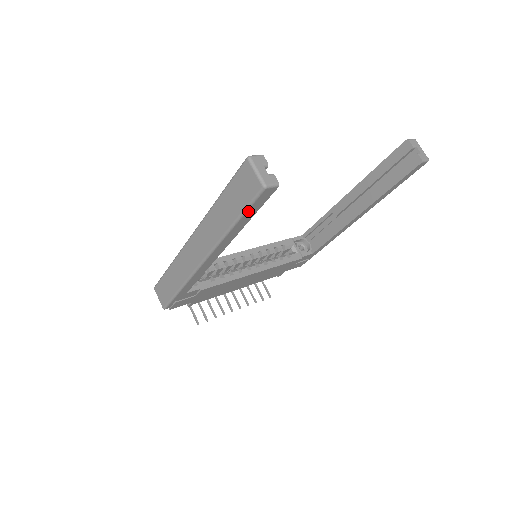
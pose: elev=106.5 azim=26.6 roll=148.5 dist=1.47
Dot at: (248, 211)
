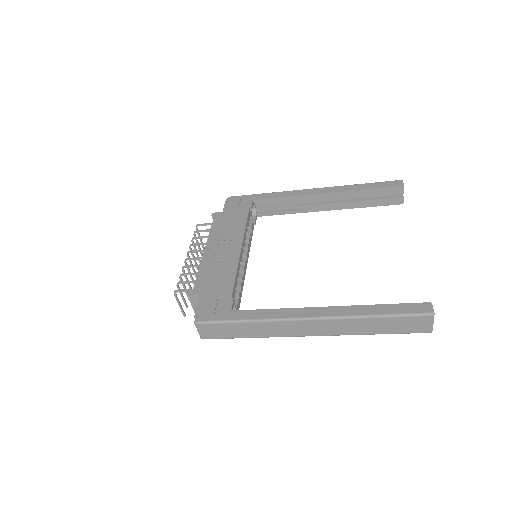
Dot at: (397, 332)
